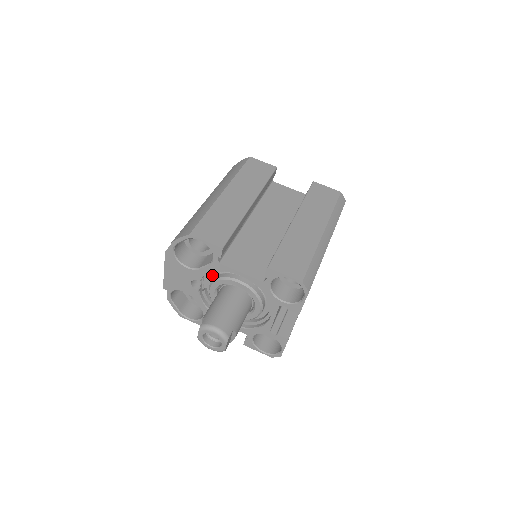
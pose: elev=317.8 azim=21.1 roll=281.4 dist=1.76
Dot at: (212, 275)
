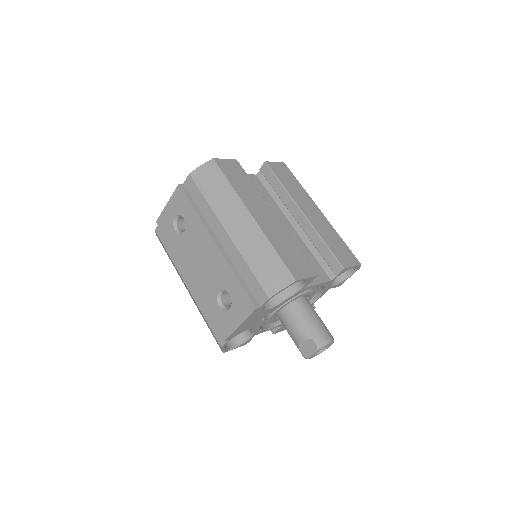
Dot at: occluded
